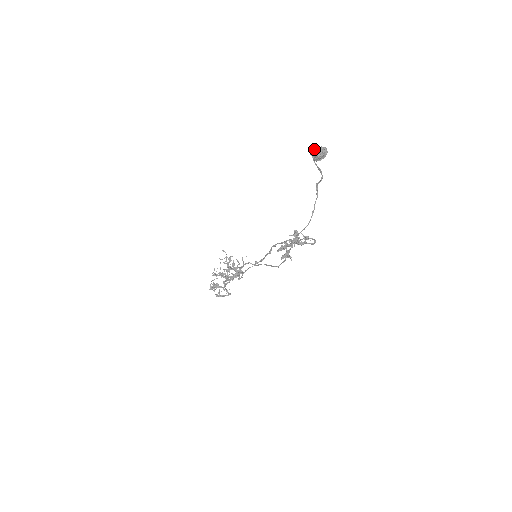
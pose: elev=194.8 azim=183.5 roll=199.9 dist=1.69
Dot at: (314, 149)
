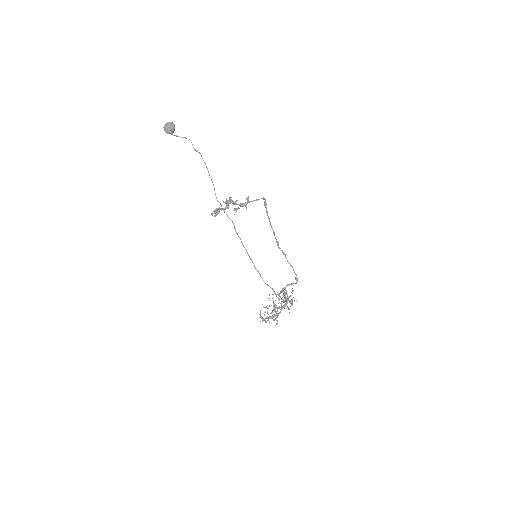
Dot at: (164, 128)
